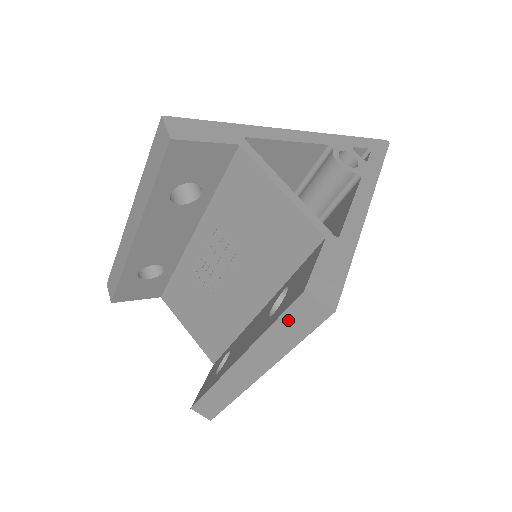
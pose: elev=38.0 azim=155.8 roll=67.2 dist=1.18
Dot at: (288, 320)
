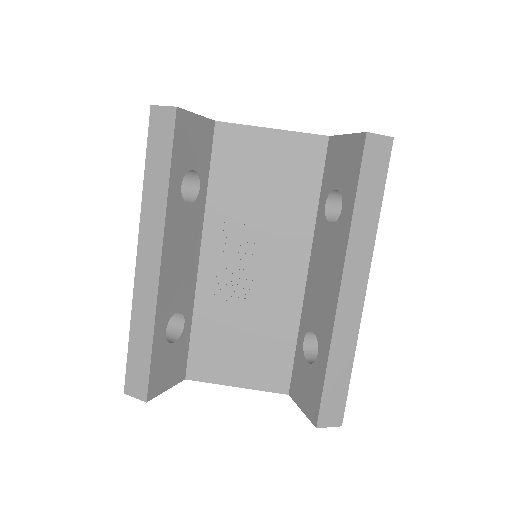
Dot at: (366, 179)
